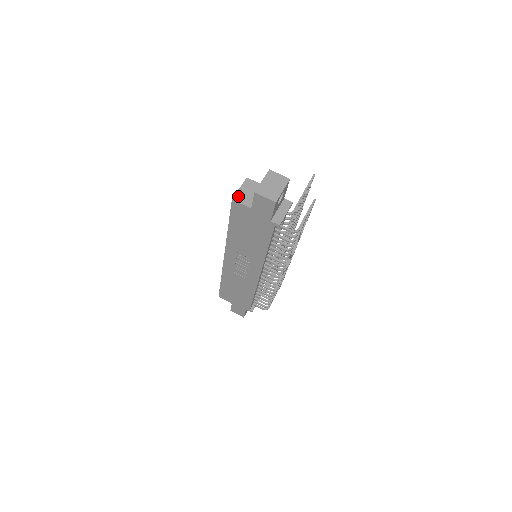
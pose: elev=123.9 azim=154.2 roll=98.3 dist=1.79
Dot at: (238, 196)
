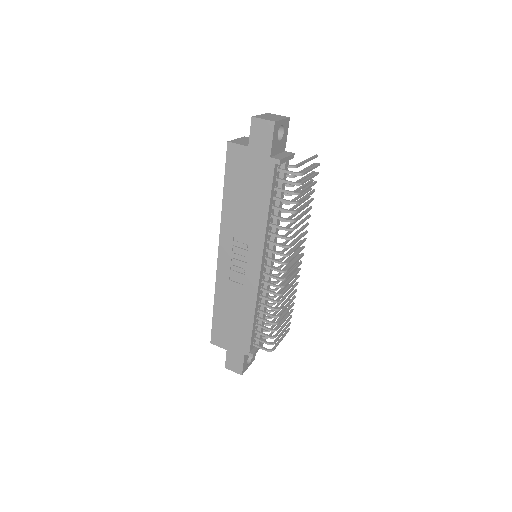
Dot at: (234, 141)
